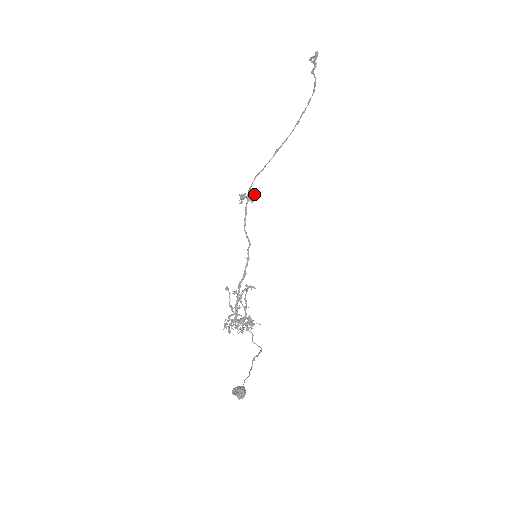
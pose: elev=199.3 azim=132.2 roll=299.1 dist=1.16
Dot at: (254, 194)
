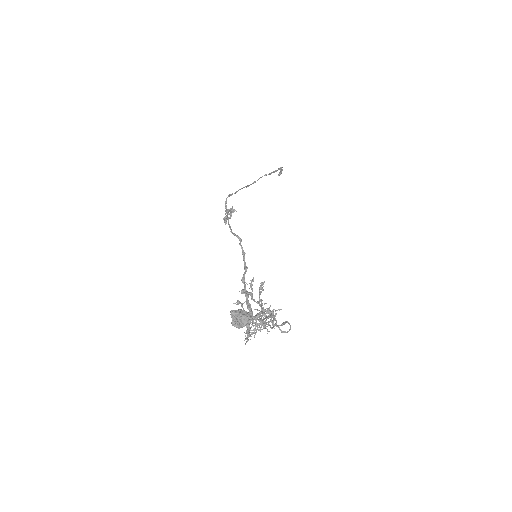
Dot at: (232, 207)
